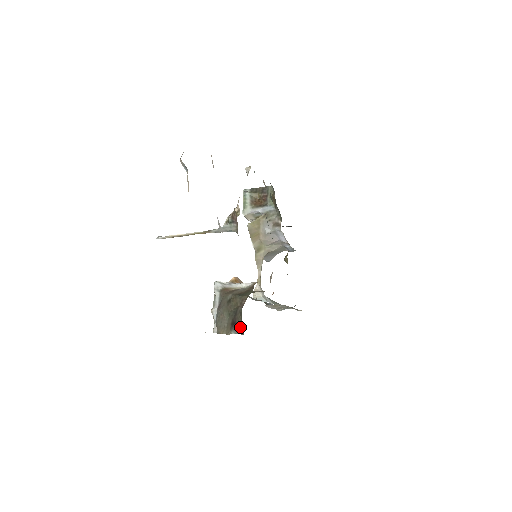
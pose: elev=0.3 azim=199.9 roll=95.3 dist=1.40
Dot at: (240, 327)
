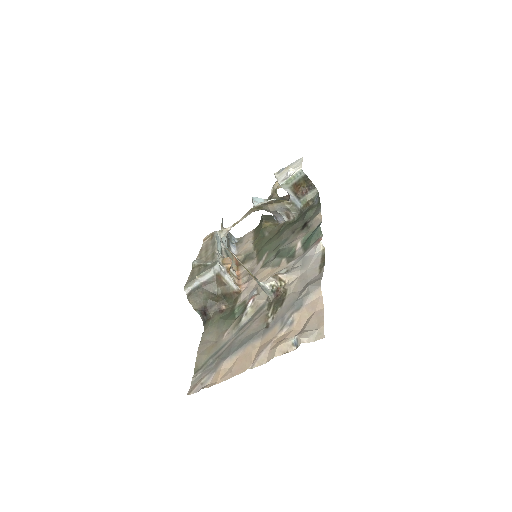
Dot at: (206, 317)
